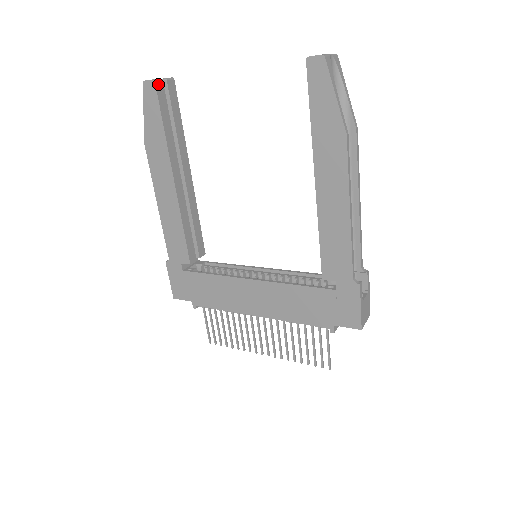
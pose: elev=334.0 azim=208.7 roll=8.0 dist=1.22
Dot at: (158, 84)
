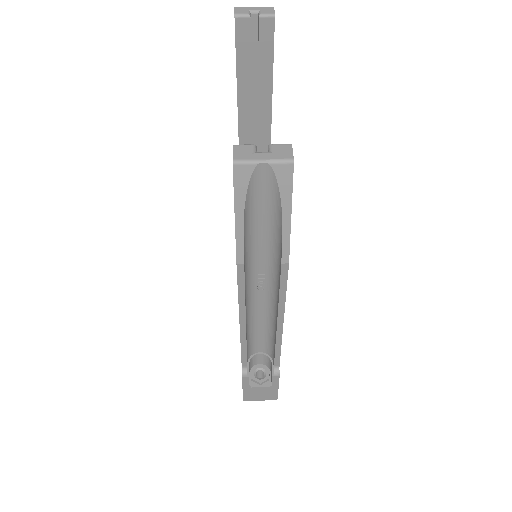
Dot at: (240, 21)
